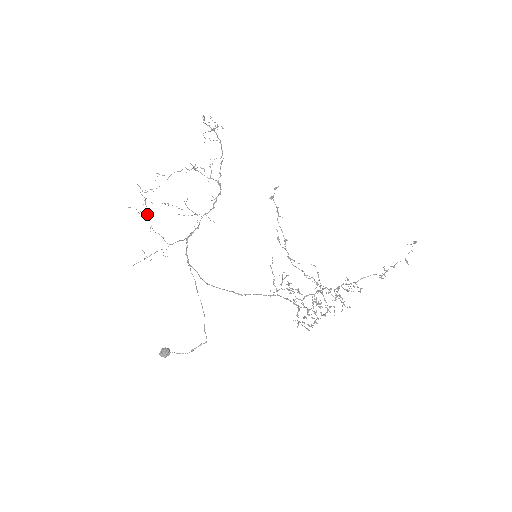
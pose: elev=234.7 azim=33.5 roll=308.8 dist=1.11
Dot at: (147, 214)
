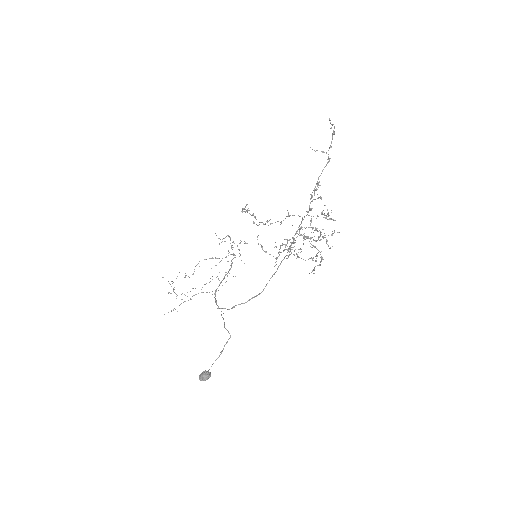
Dot at: (173, 291)
